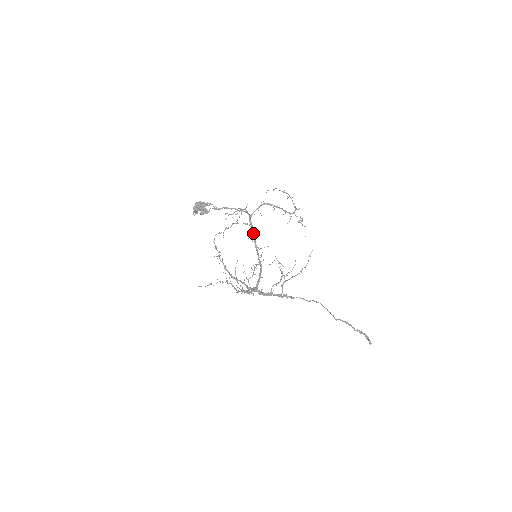
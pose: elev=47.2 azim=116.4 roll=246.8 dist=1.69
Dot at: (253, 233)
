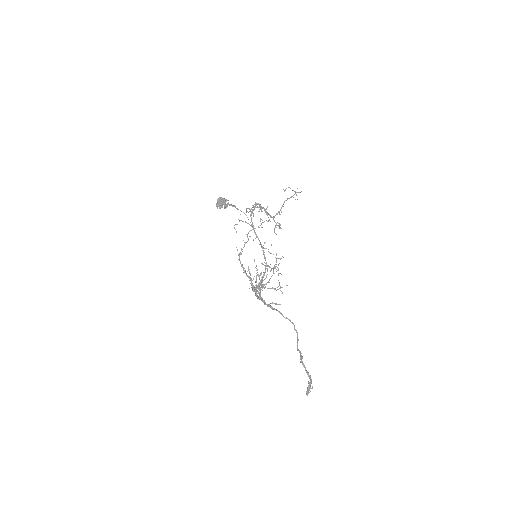
Dot at: (255, 232)
